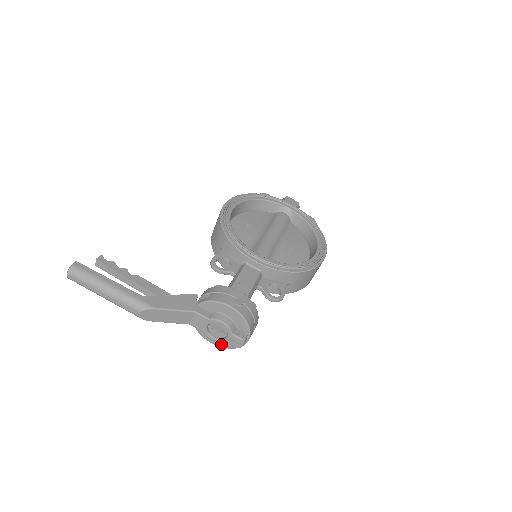
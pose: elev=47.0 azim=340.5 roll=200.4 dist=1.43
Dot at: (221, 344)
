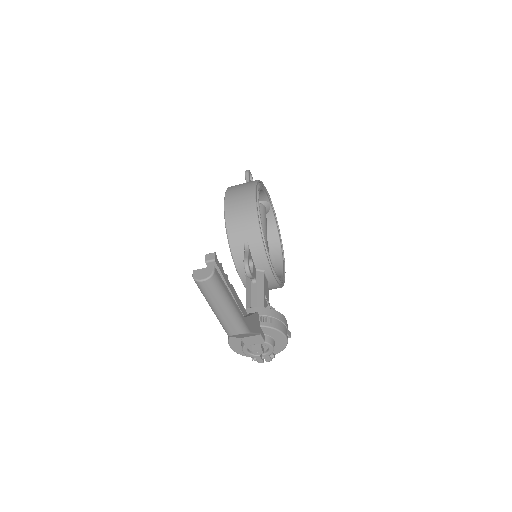
Dot at: (239, 351)
